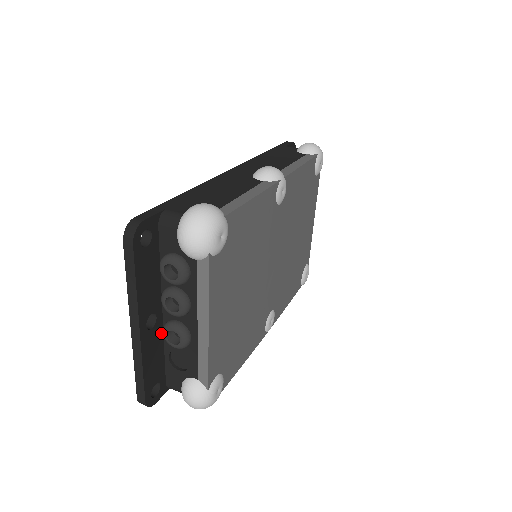
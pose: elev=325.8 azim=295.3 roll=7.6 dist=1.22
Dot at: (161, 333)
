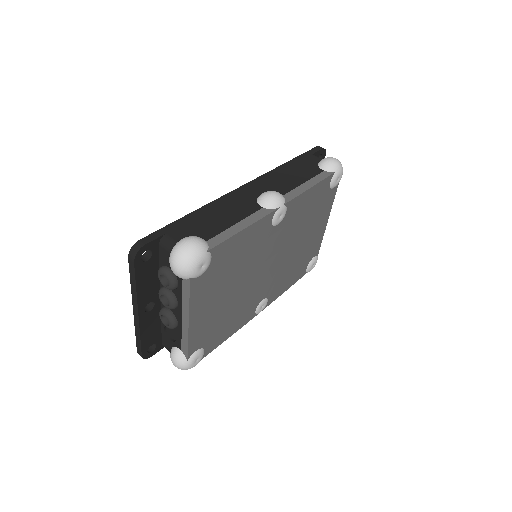
Dot at: occluded
